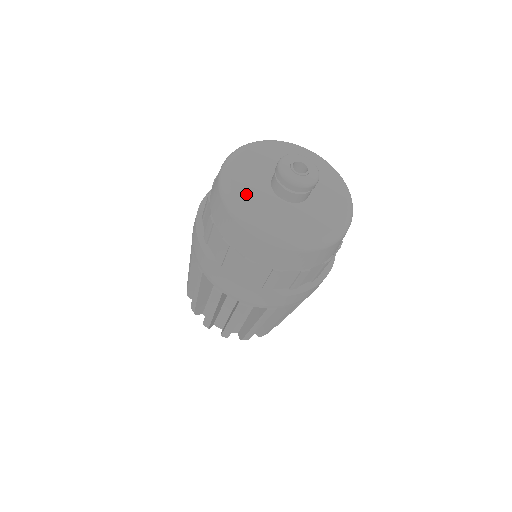
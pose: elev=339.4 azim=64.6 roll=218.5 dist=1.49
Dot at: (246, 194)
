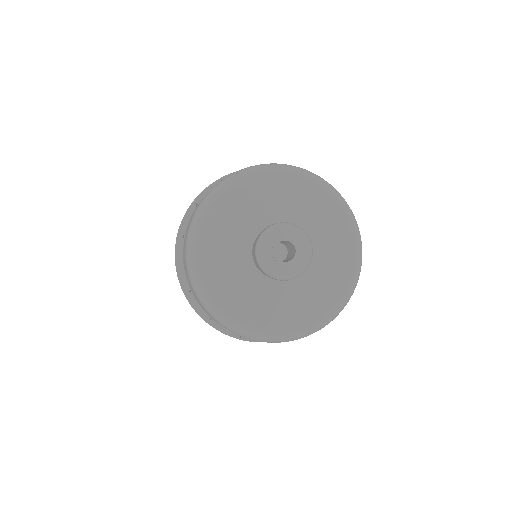
Dot at: (215, 264)
